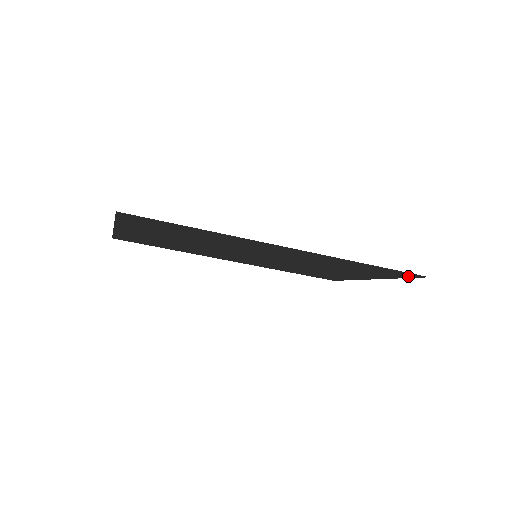
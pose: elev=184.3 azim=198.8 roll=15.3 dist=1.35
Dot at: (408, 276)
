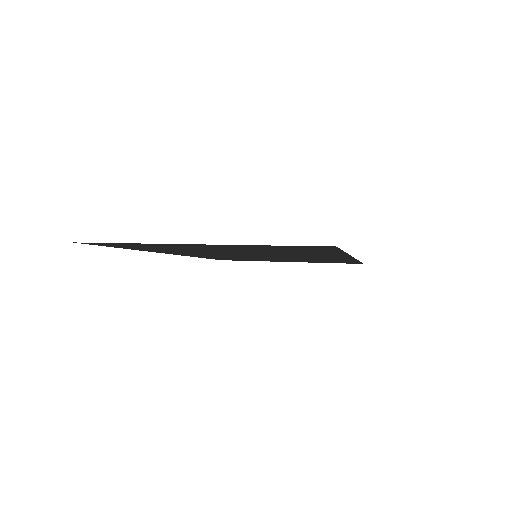
Dot at: occluded
